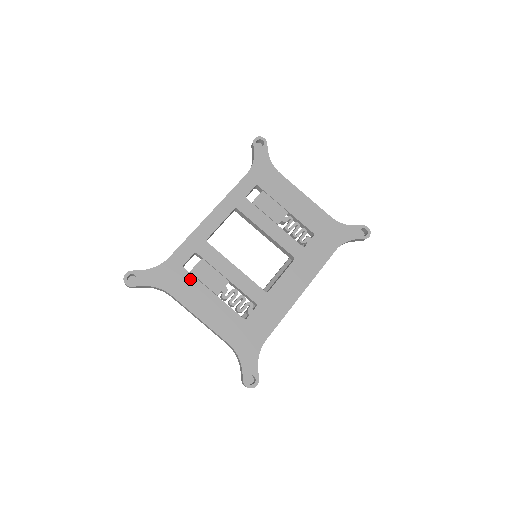
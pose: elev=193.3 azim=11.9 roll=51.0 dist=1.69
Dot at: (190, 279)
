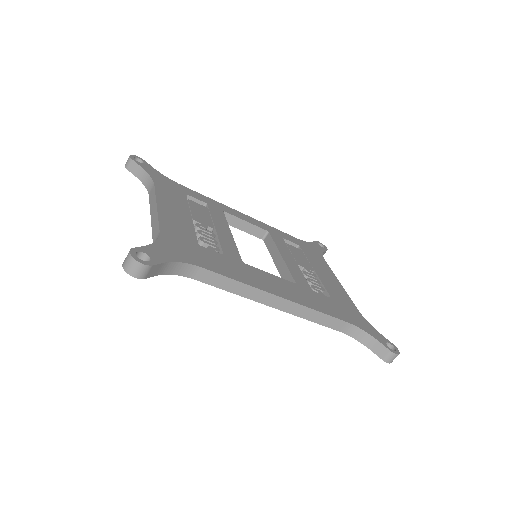
Dot at: (183, 199)
